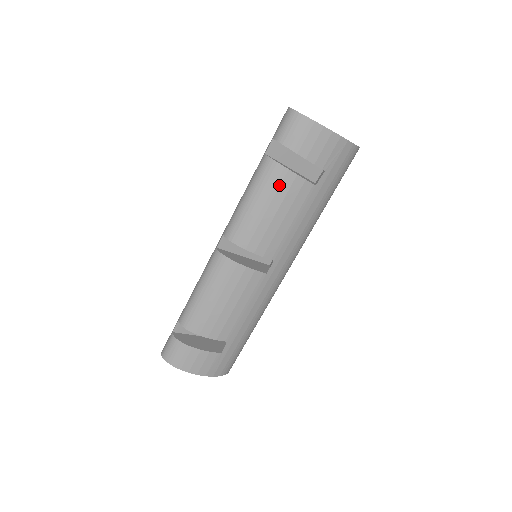
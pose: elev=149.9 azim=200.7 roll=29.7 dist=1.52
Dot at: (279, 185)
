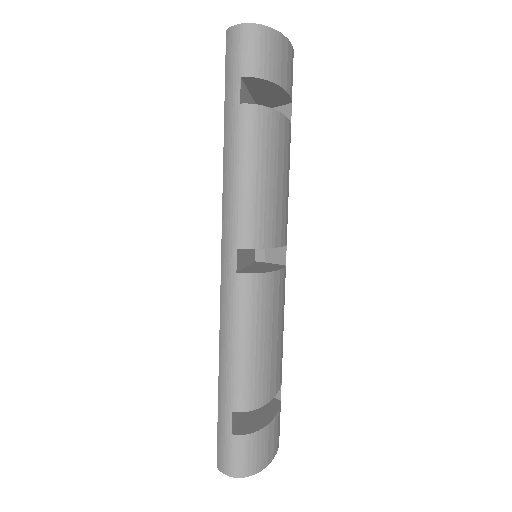
Dot at: (278, 139)
